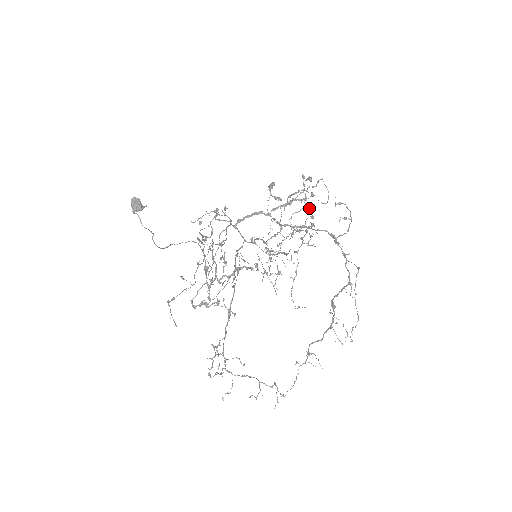
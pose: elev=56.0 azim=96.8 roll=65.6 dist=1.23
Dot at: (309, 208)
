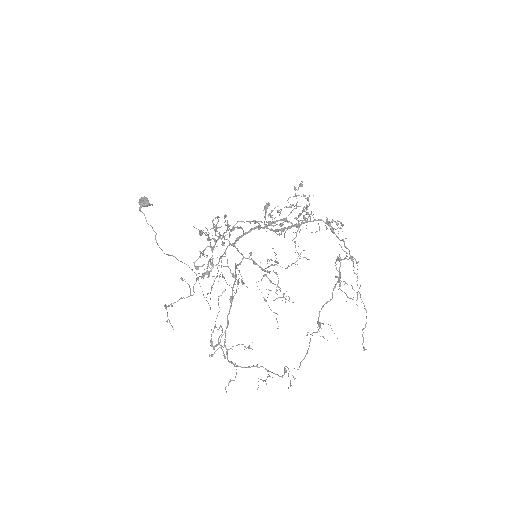
Dot at: (303, 195)
